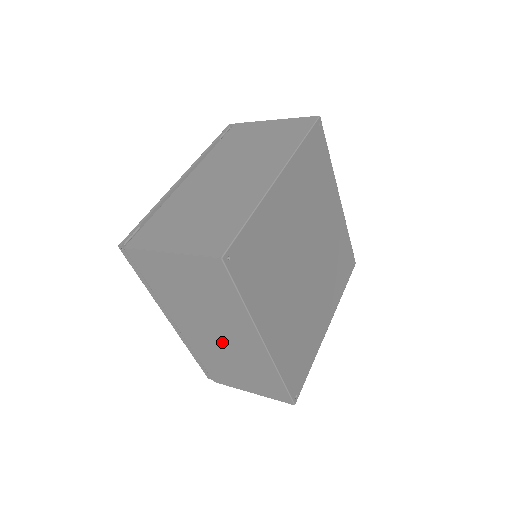
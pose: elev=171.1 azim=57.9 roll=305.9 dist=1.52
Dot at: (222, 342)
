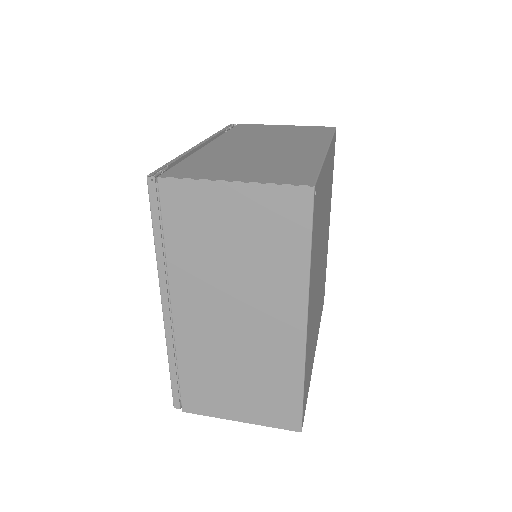
Dot at: (238, 333)
